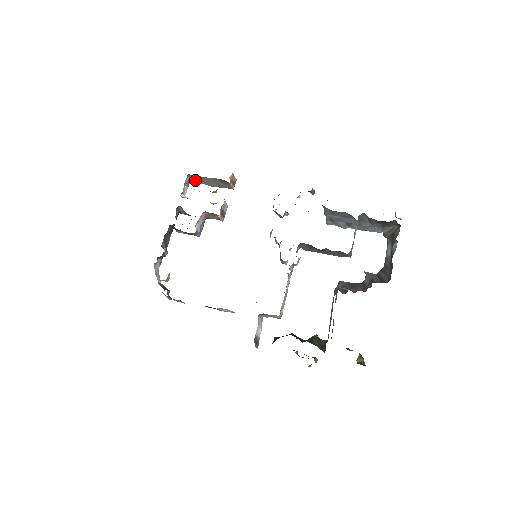
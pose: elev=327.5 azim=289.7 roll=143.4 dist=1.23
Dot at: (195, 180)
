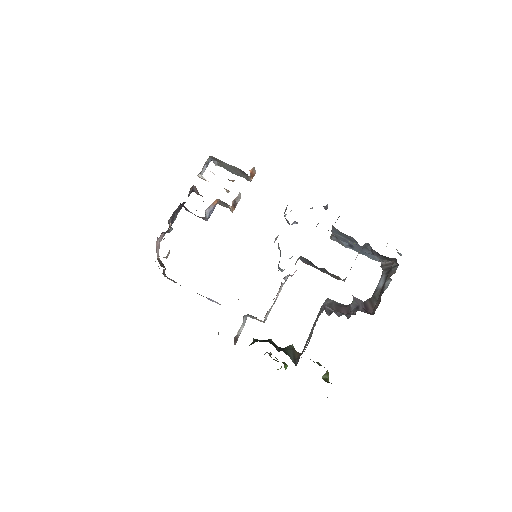
Dot at: (216, 161)
